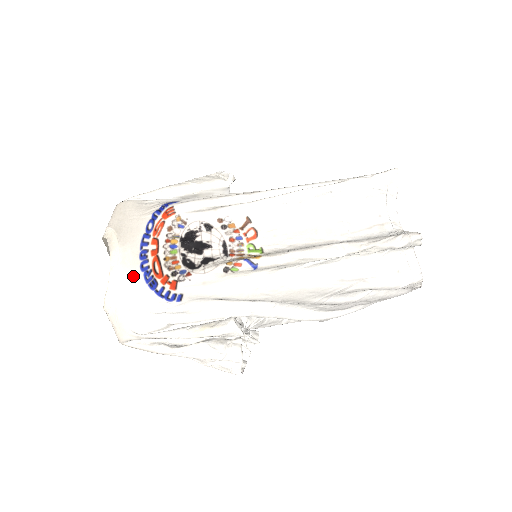
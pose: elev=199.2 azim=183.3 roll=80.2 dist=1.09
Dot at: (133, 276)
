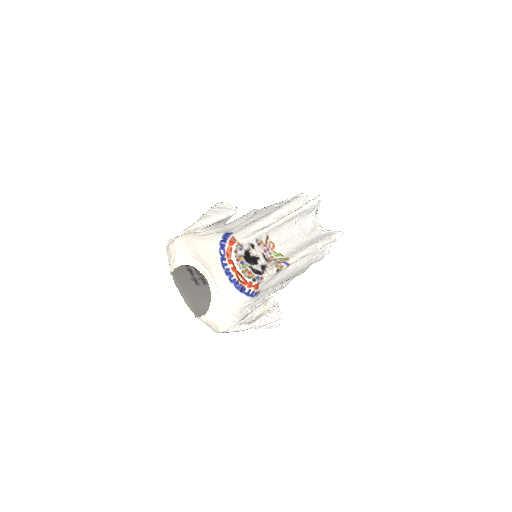
Dot at: (227, 287)
